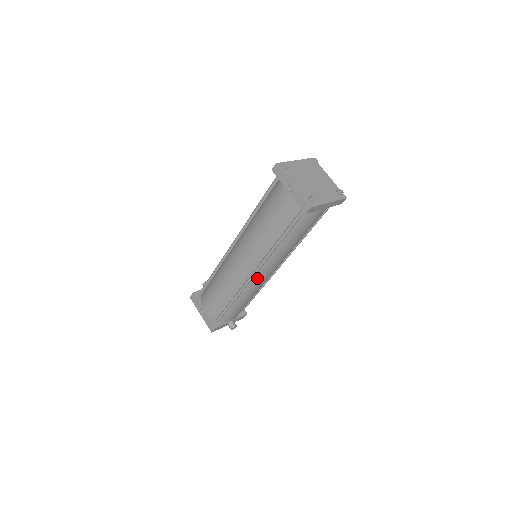
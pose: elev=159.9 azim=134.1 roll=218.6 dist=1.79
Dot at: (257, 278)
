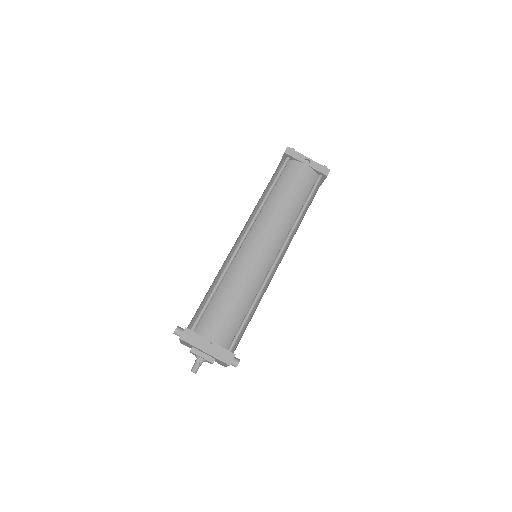
Dot at: (275, 268)
